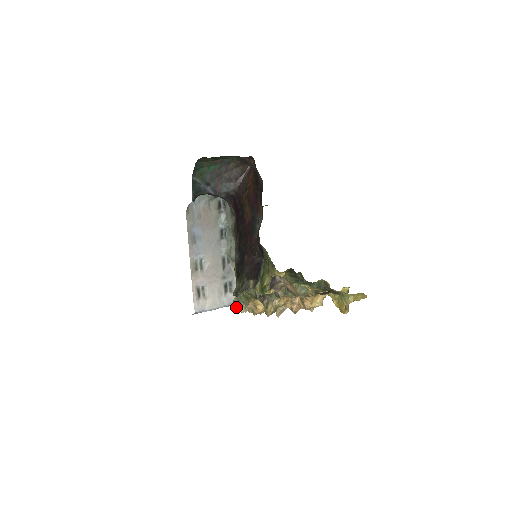
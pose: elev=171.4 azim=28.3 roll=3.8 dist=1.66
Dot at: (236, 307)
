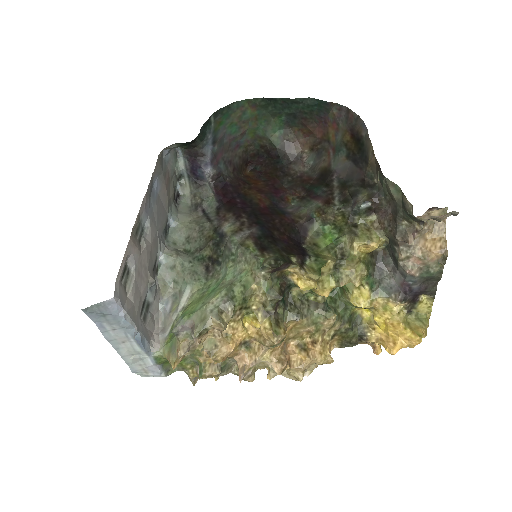
Dot at: (211, 315)
